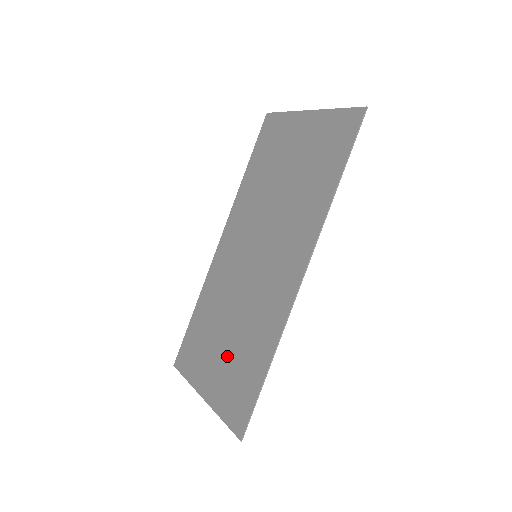
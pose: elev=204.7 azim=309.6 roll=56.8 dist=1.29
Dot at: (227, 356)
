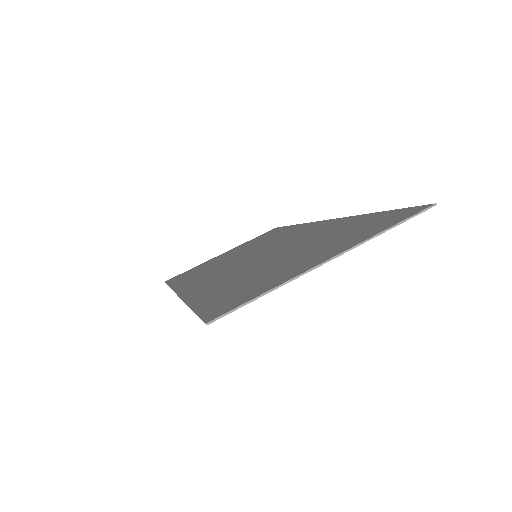
Dot at: (314, 247)
